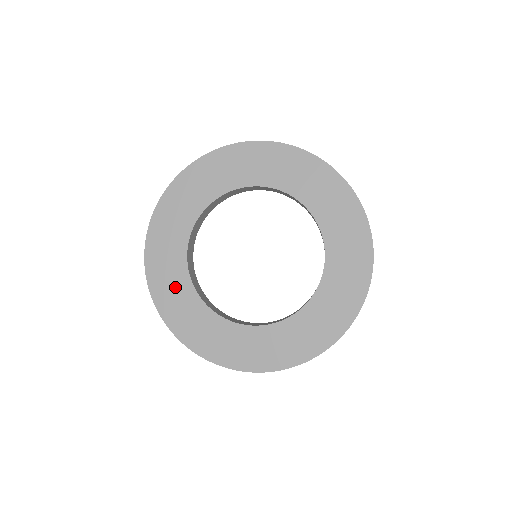
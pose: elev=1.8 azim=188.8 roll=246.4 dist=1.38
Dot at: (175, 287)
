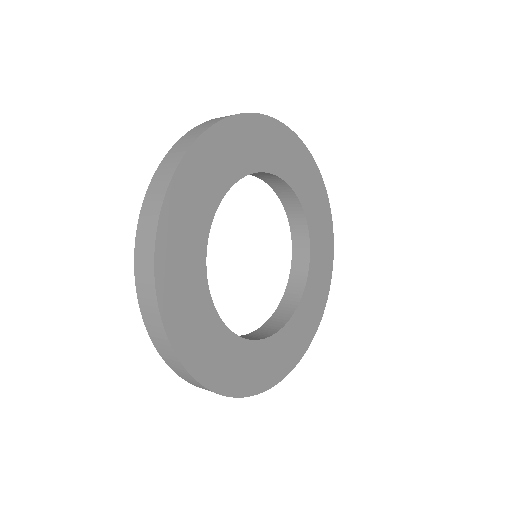
Dot at: (190, 296)
